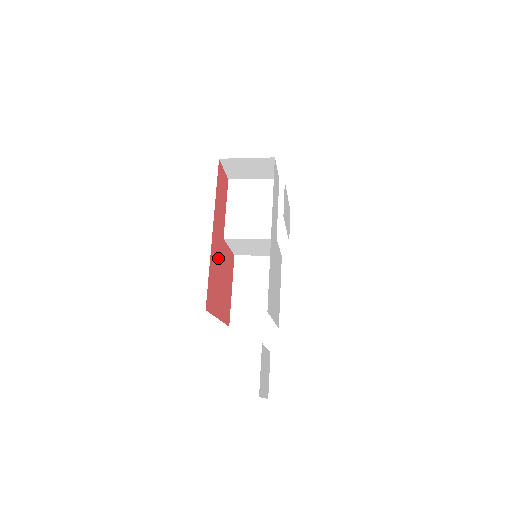
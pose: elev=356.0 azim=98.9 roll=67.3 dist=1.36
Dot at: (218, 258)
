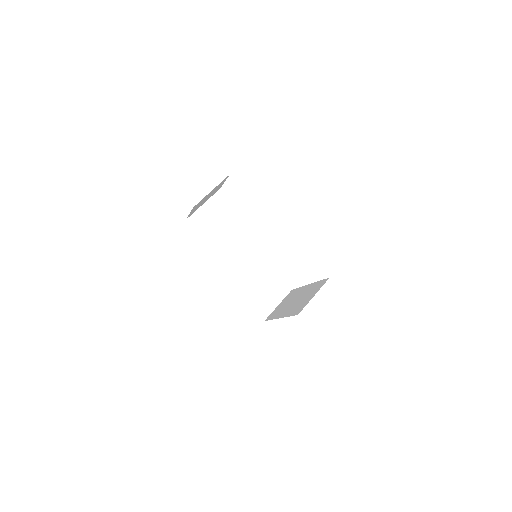
Dot at: occluded
